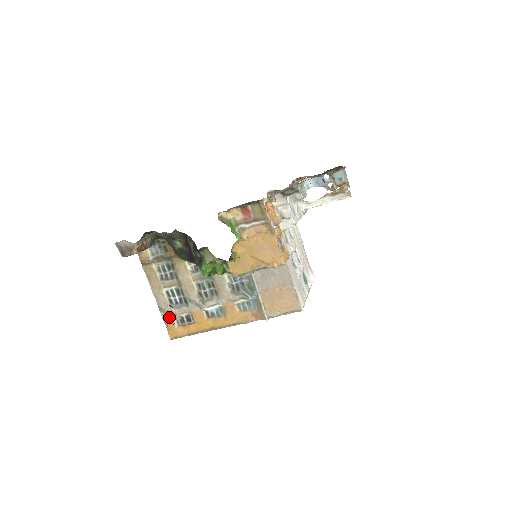
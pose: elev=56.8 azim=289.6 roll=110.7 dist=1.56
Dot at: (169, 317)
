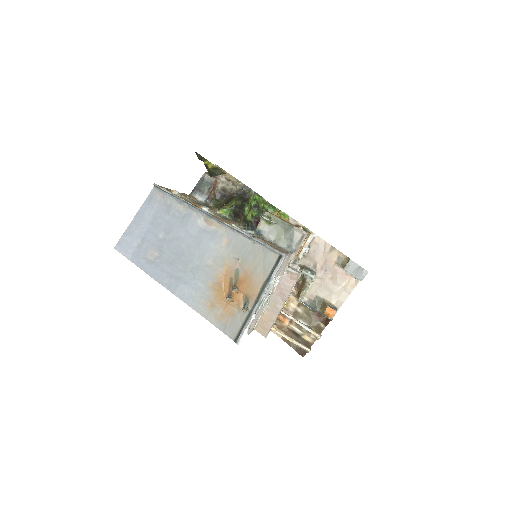
Dot at: (171, 190)
